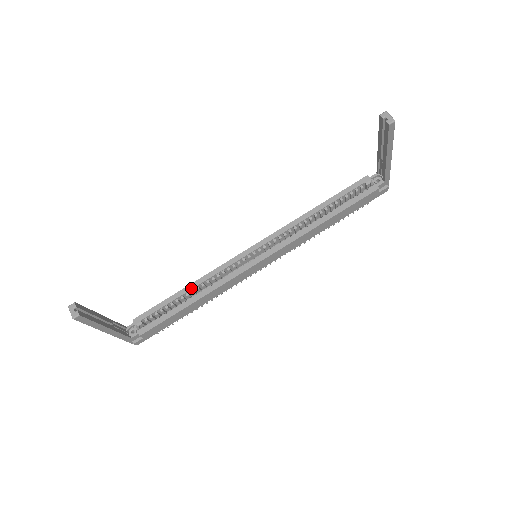
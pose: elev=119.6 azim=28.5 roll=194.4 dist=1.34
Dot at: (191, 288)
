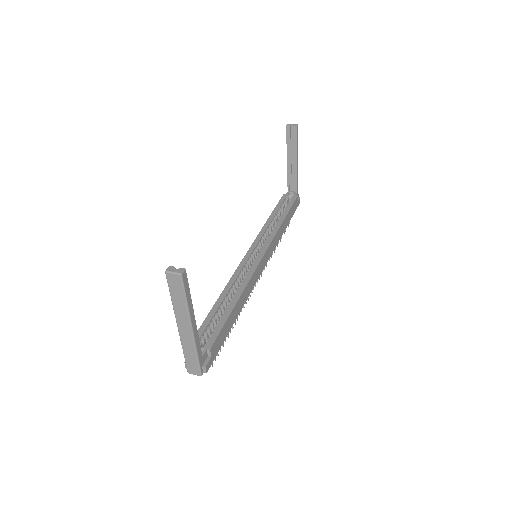
Dot at: (224, 295)
